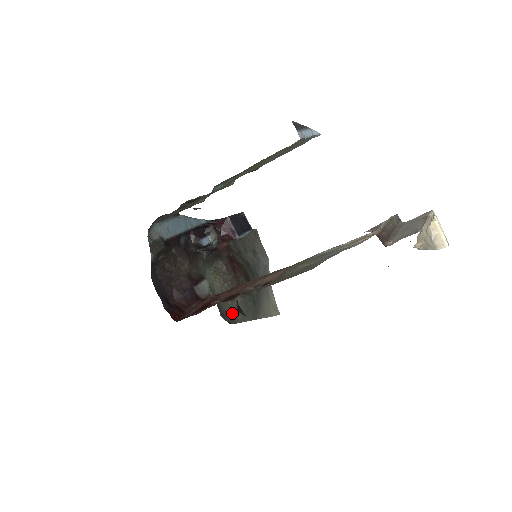
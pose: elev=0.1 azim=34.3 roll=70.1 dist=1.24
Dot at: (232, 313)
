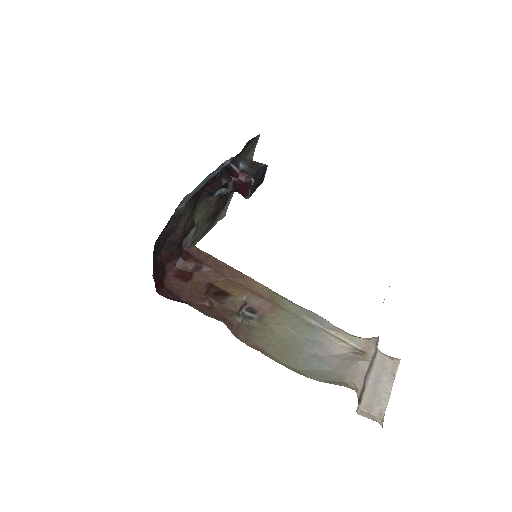
Dot at: (195, 239)
